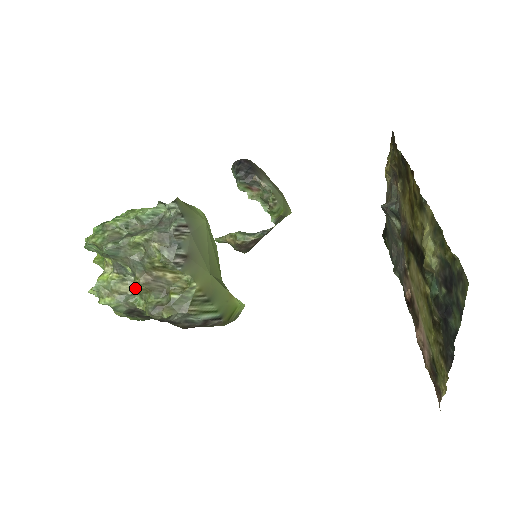
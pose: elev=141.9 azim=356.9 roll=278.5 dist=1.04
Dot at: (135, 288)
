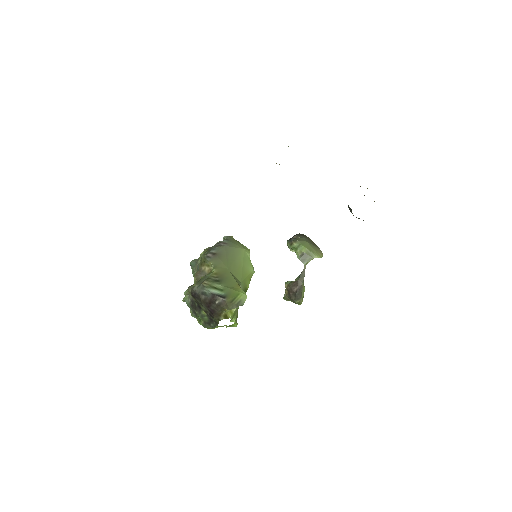
Dot at: (194, 283)
